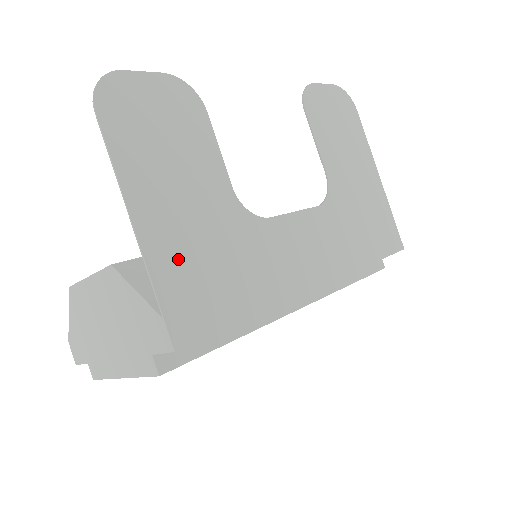
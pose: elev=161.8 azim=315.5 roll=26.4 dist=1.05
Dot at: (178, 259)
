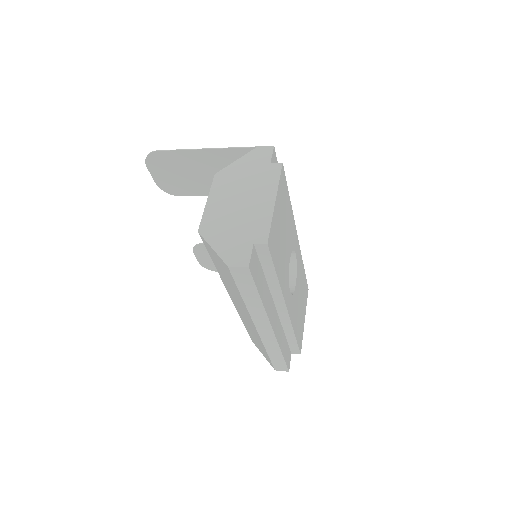
Dot at: occluded
